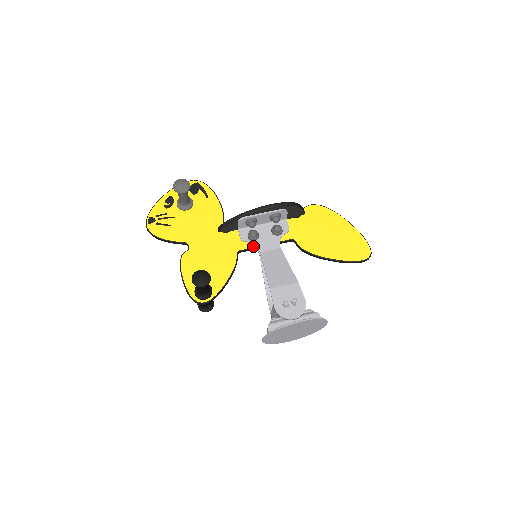
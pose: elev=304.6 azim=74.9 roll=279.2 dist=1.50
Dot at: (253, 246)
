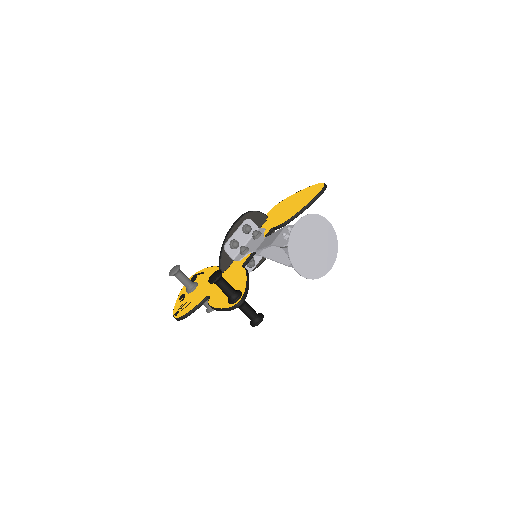
Dot at: (249, 255)
